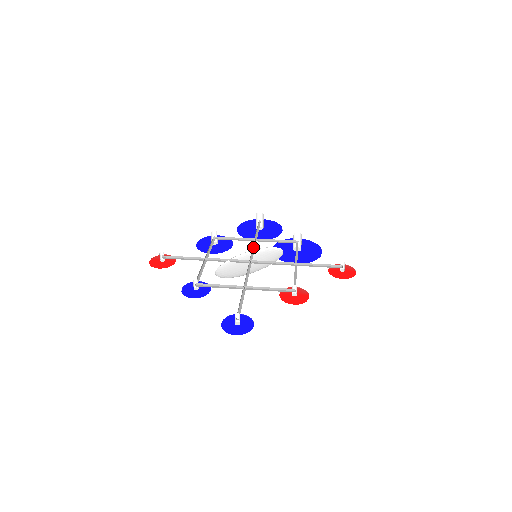
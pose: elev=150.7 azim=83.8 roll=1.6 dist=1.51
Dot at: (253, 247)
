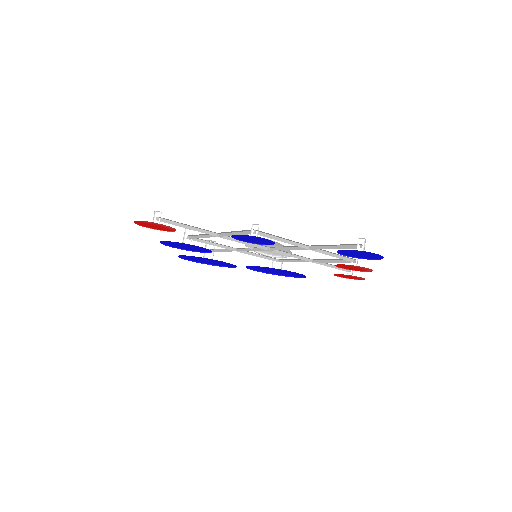
Dot at: (244, 250)
